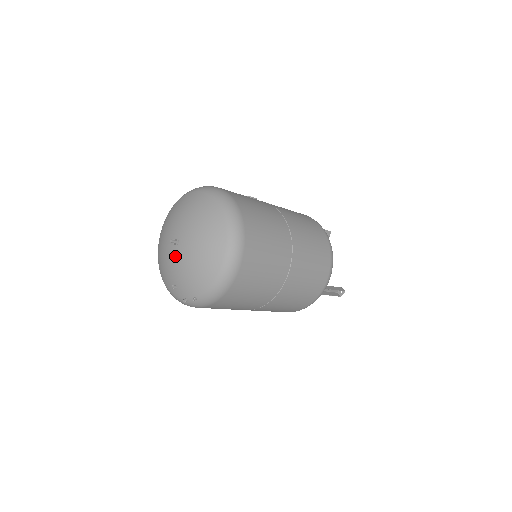
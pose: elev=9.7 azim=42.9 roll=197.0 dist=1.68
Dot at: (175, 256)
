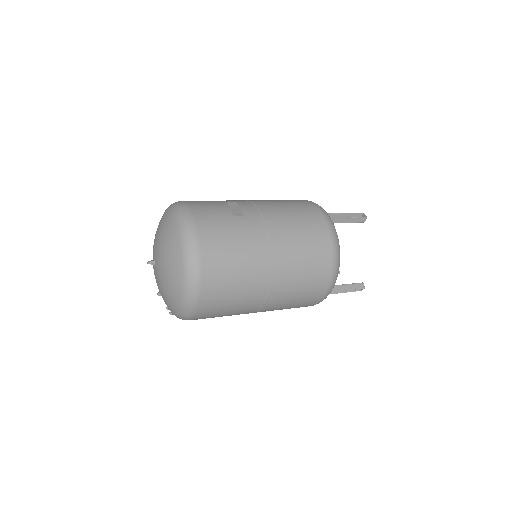
Dot at: (154, 274)
